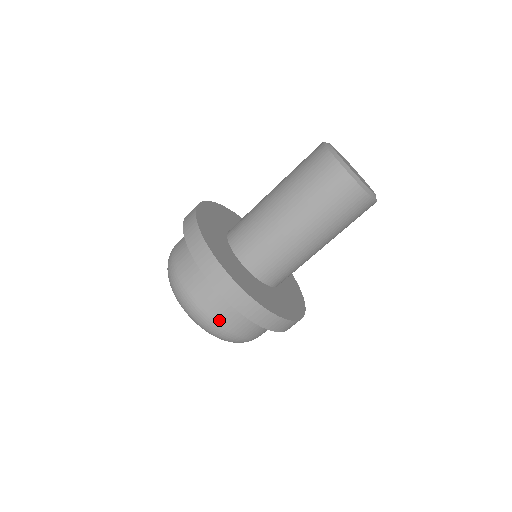
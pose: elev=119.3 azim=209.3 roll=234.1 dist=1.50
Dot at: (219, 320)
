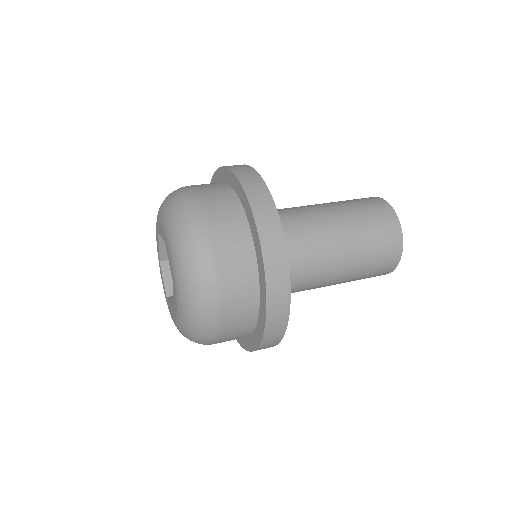
Dot at: (212, 219)
